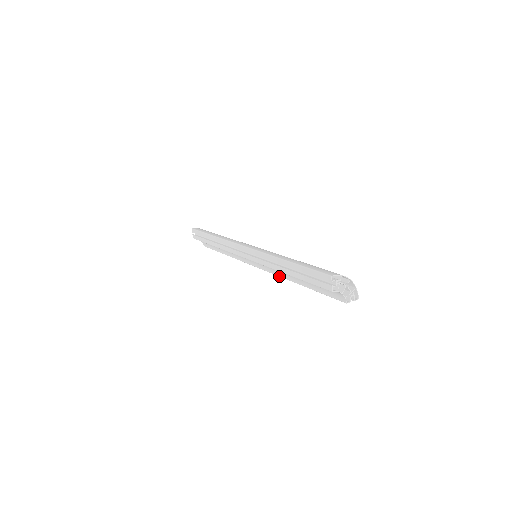
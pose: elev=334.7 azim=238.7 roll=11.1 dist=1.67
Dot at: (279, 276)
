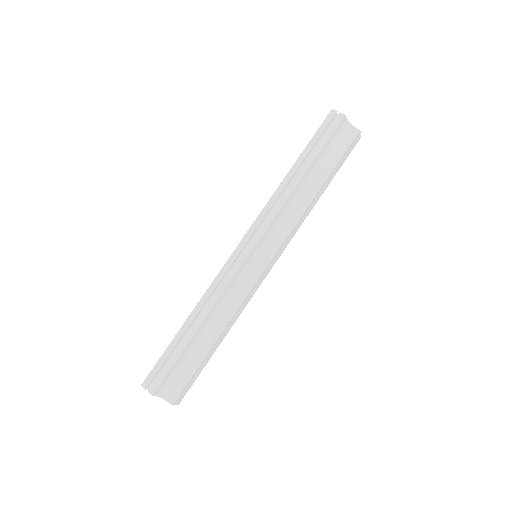
Dot at: (296, 222)
